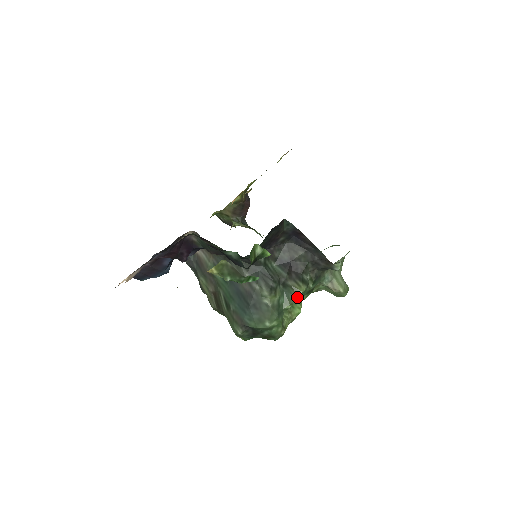
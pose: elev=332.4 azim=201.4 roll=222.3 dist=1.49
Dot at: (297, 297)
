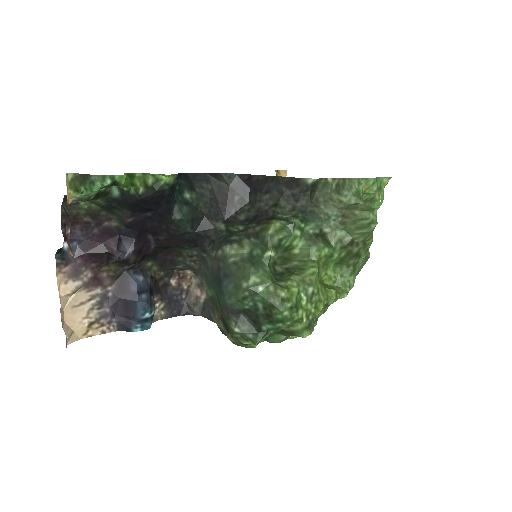
Dot at: (273, 237)
